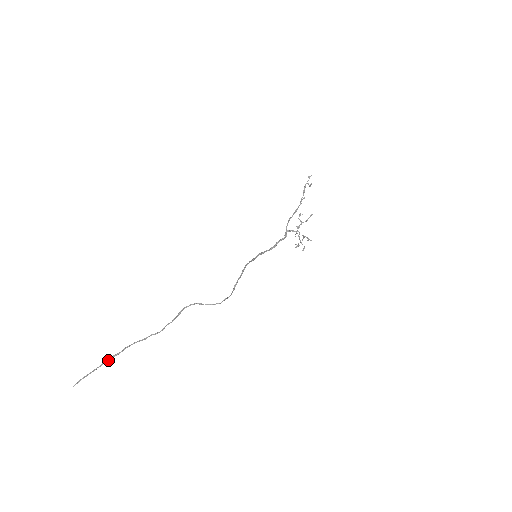
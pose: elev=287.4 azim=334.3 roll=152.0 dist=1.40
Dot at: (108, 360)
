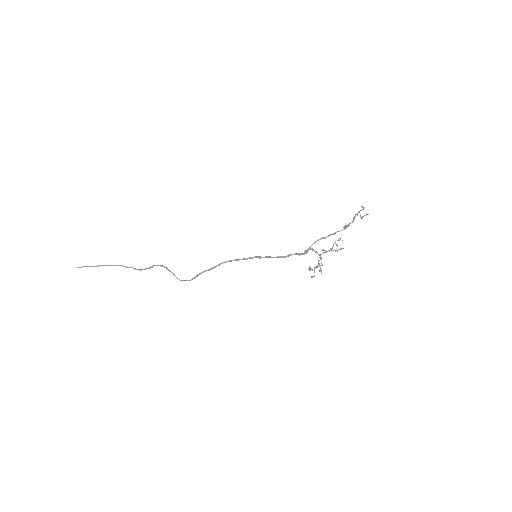
Dot at: (103, 265)
